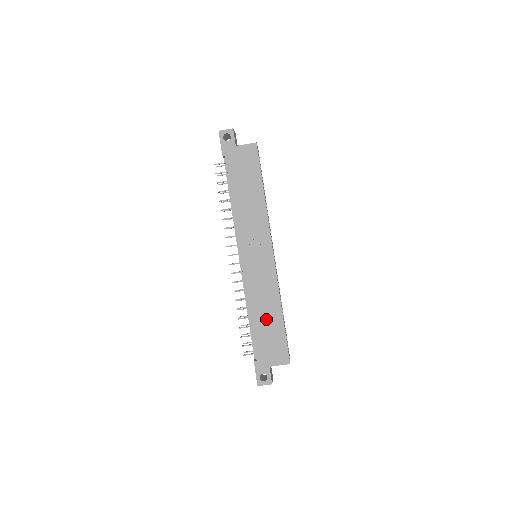
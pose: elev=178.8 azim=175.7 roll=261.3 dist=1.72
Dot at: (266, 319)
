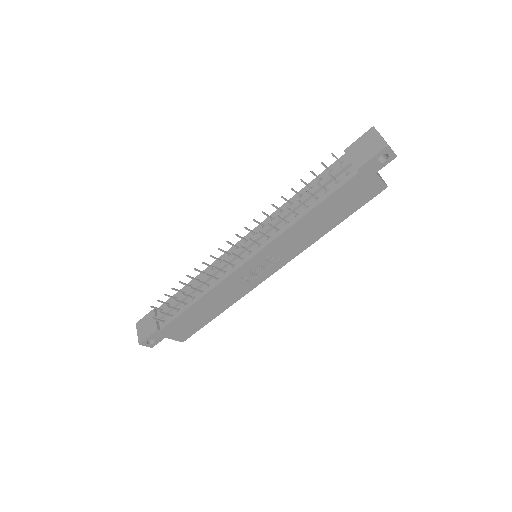
Dot at: (206, 310)
